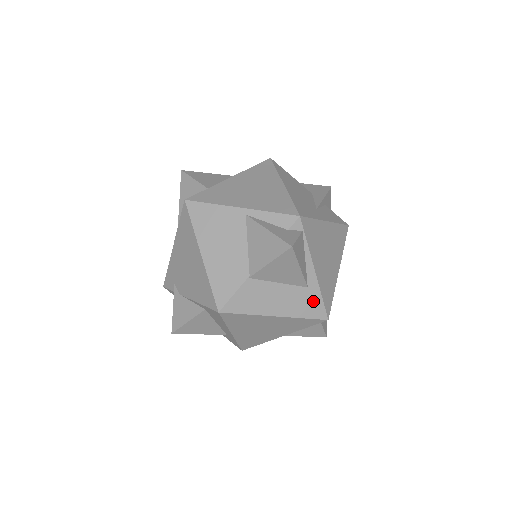
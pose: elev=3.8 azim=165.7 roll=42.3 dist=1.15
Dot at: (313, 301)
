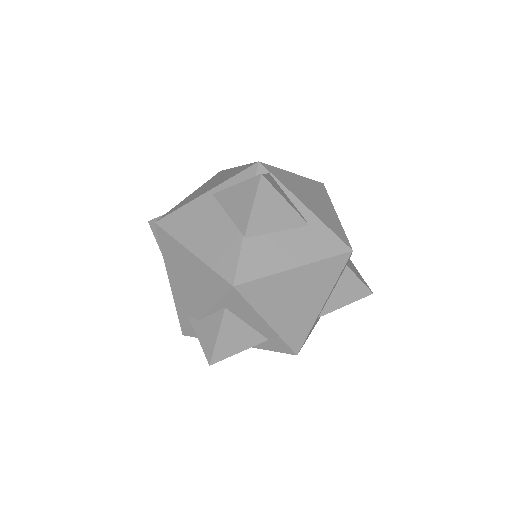
Dot at: (324, 237)
